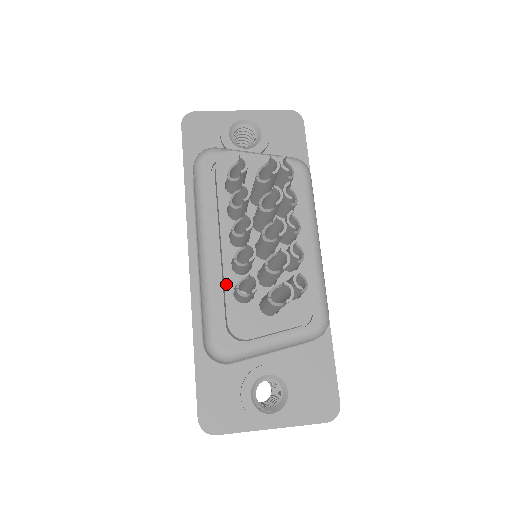
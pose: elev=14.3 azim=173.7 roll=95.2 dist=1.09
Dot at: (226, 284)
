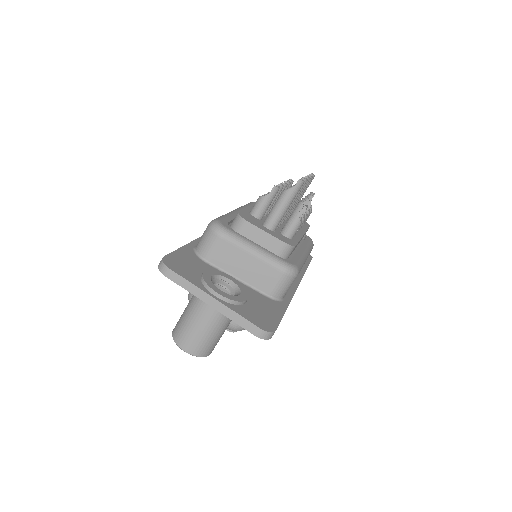
Dot at: (247, 208)
